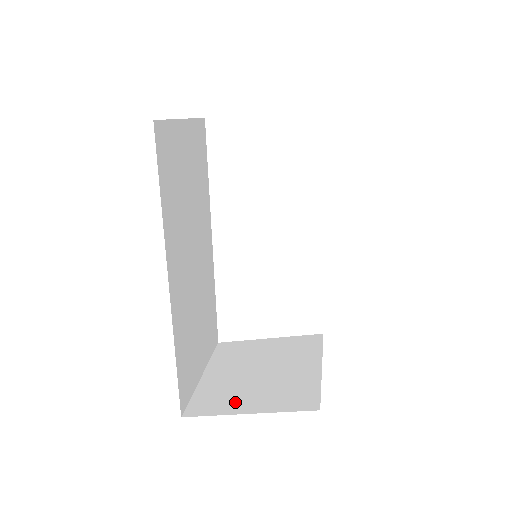
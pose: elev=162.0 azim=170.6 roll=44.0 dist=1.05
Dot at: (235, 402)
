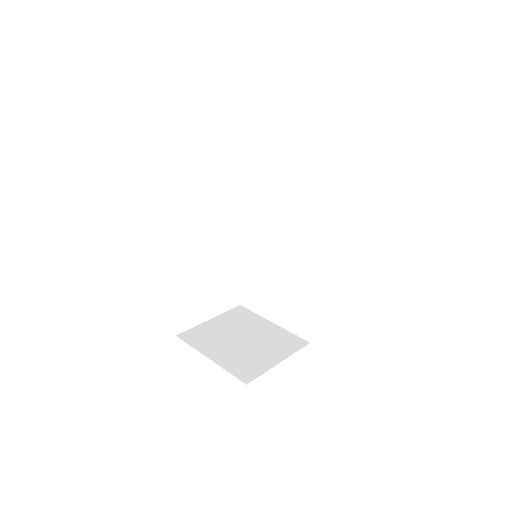
Dot at: (262, 361)
